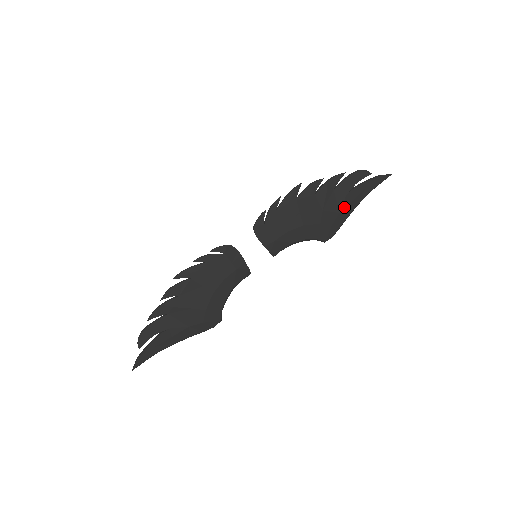
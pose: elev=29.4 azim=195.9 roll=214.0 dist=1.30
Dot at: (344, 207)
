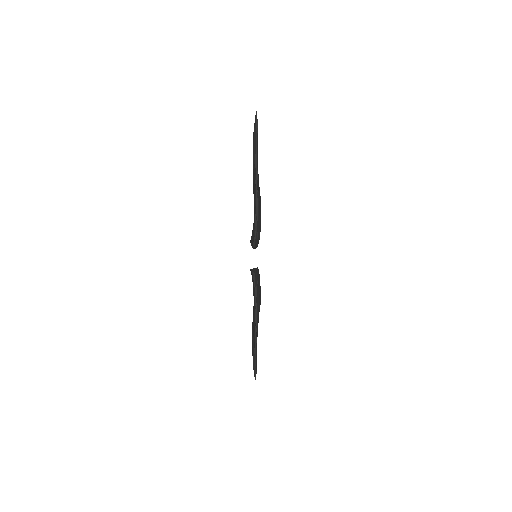
Dot at: occluded
